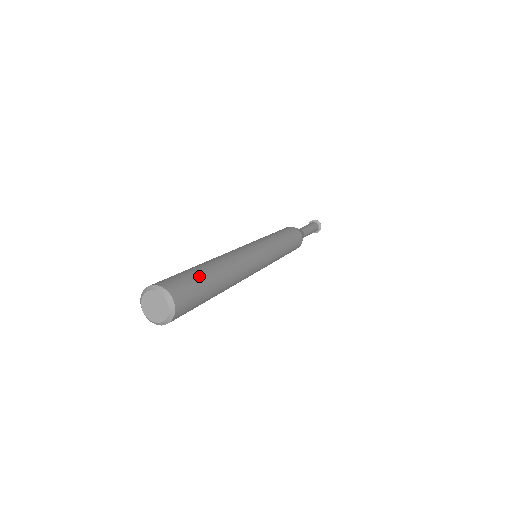
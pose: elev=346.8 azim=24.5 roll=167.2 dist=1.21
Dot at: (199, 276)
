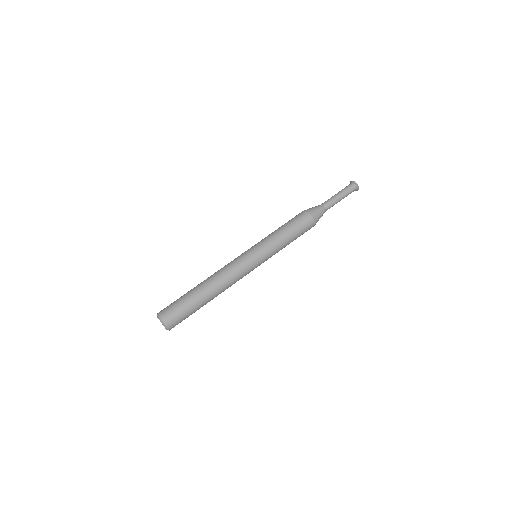
Dot at: (191, 309)
